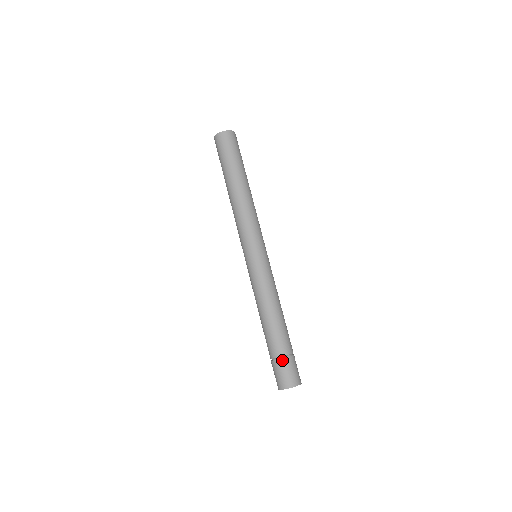
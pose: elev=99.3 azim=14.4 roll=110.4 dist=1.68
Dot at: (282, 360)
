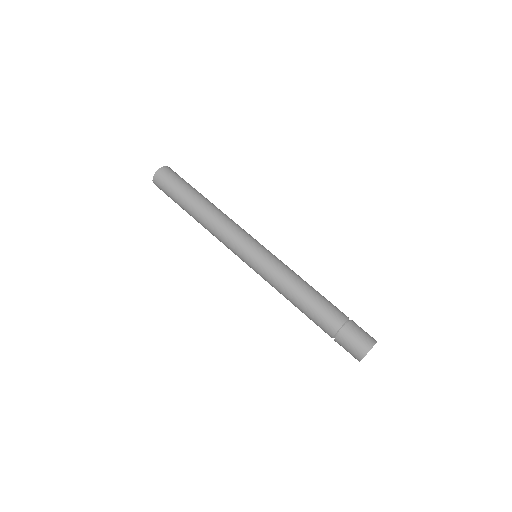
Dot at: (349, 323)
